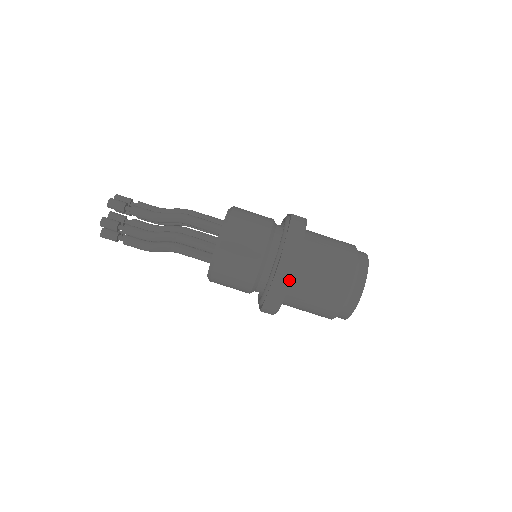
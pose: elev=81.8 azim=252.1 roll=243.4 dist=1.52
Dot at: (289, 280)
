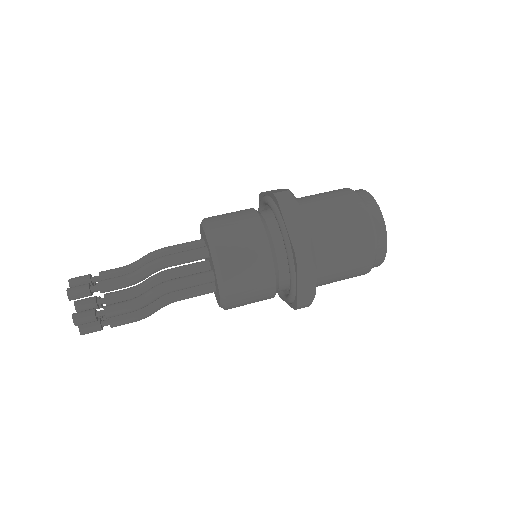
Dot at: (314, 266)
